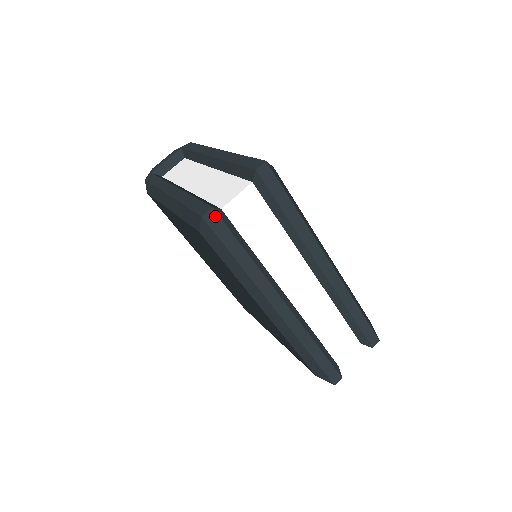
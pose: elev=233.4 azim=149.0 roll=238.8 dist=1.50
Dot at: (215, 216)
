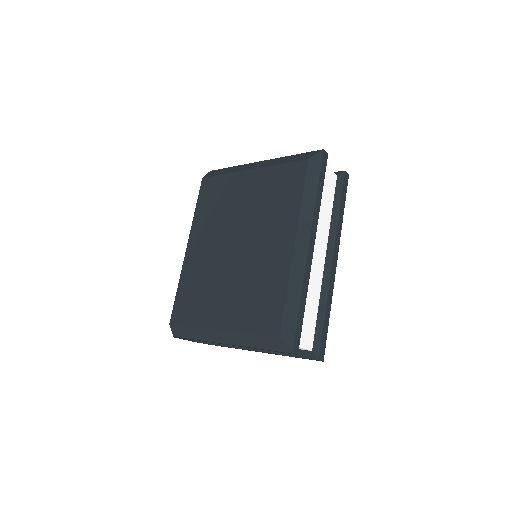
Dot at: (326, 158)
